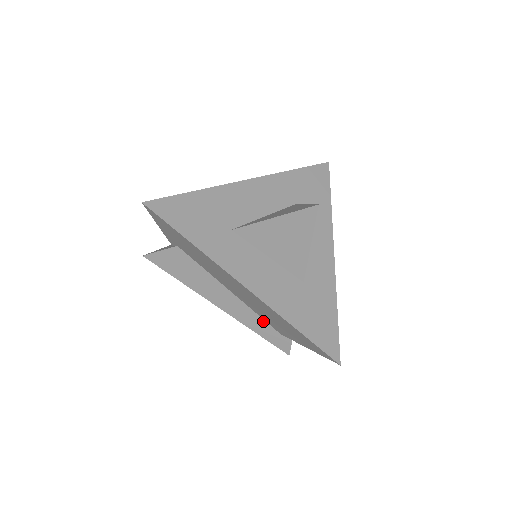
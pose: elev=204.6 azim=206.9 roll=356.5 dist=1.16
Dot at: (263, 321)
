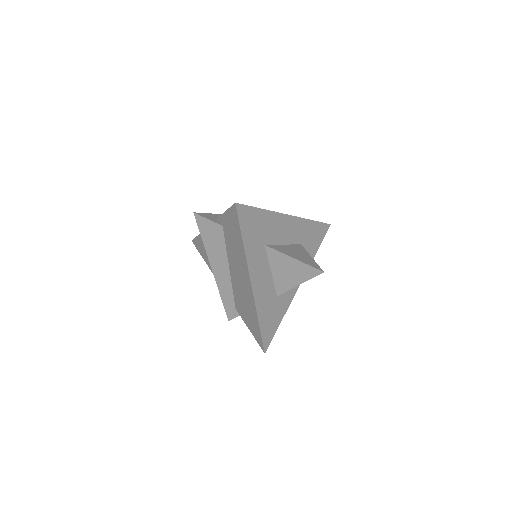
Dot at: (232, 296)
